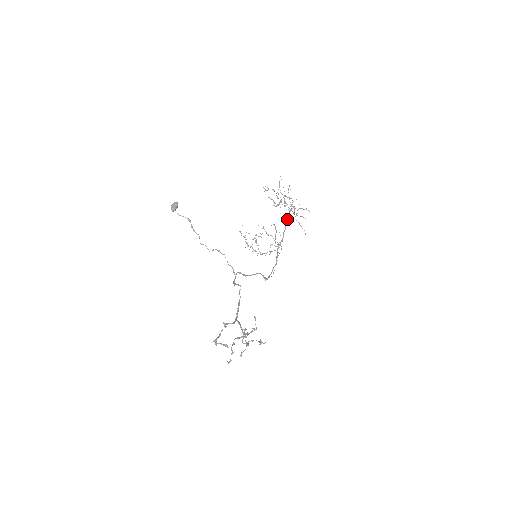
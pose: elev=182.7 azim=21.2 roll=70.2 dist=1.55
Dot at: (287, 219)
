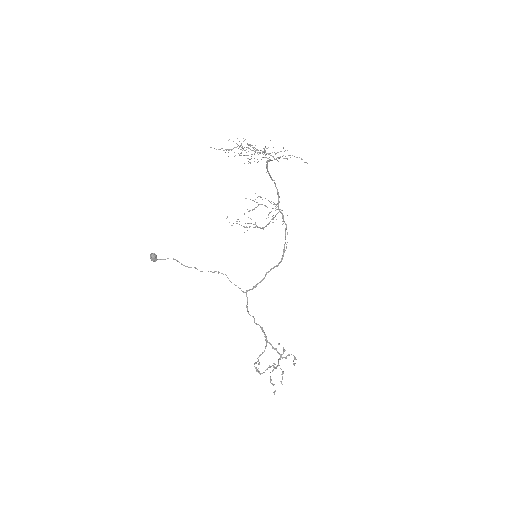
Dot at: (269, 175)
